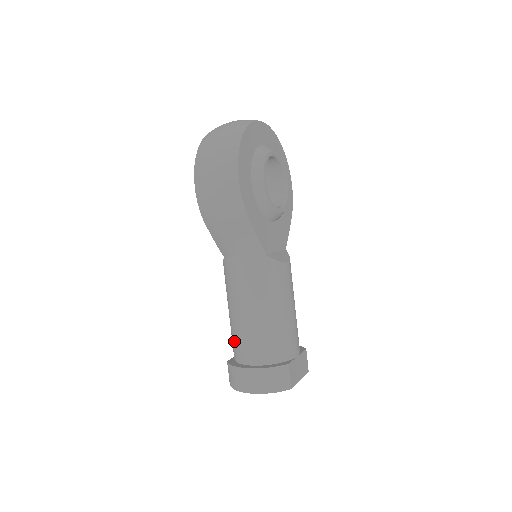
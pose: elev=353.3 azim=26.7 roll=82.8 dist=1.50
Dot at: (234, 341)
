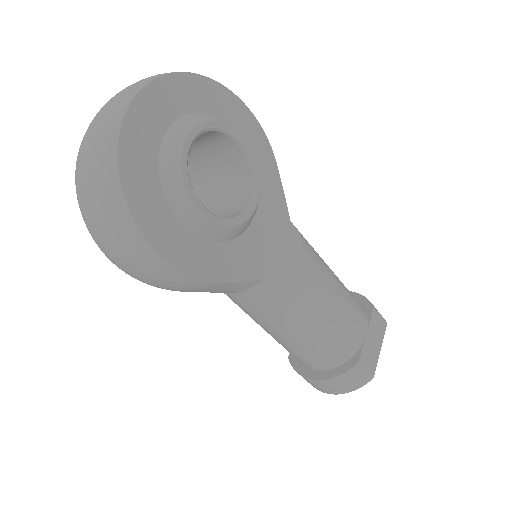
Dot at: occluded
